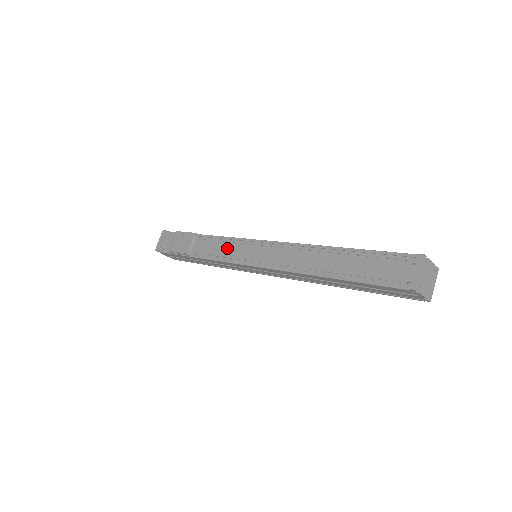
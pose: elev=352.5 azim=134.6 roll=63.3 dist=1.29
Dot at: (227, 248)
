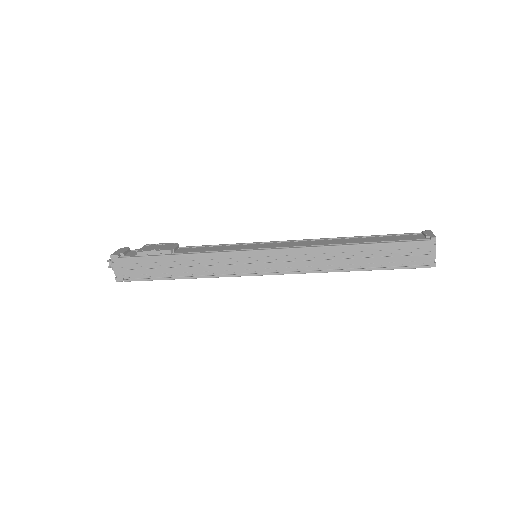
Dot at: (224, 247)
